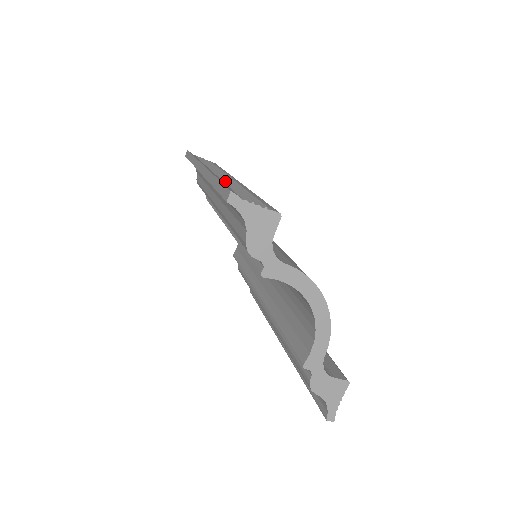
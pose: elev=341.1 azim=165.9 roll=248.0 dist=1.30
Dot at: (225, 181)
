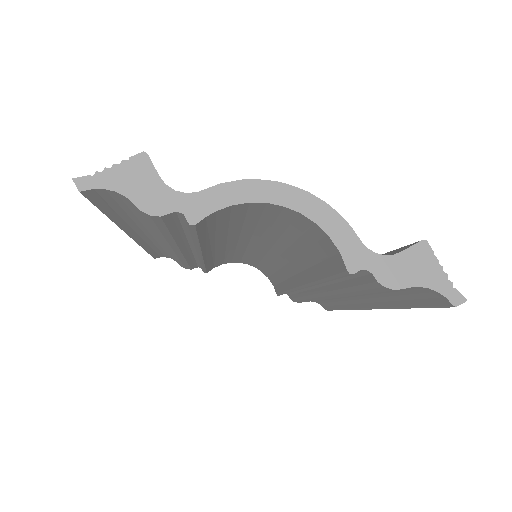
Dot at: occluded
